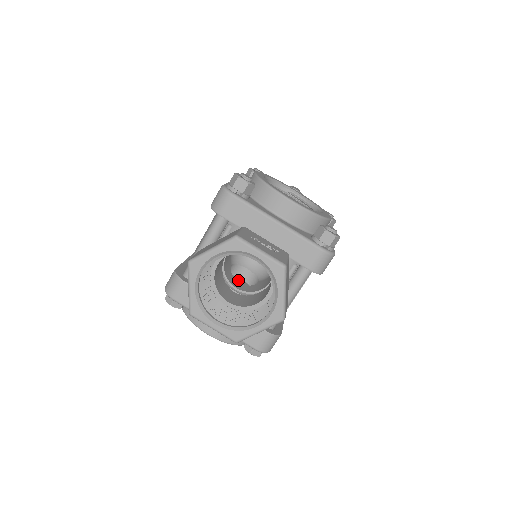
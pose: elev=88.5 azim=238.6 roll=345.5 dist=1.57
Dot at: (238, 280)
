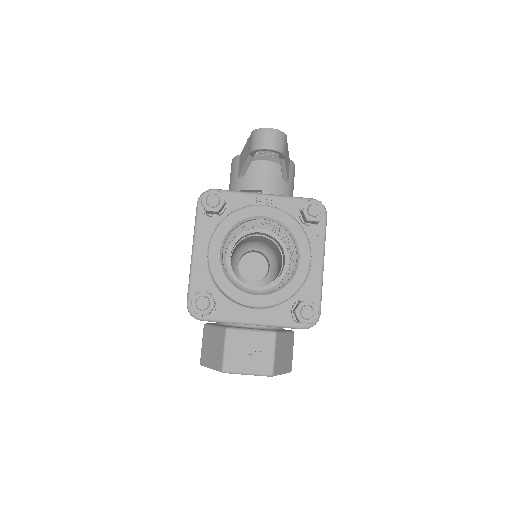
Dot at: (252, 260)
